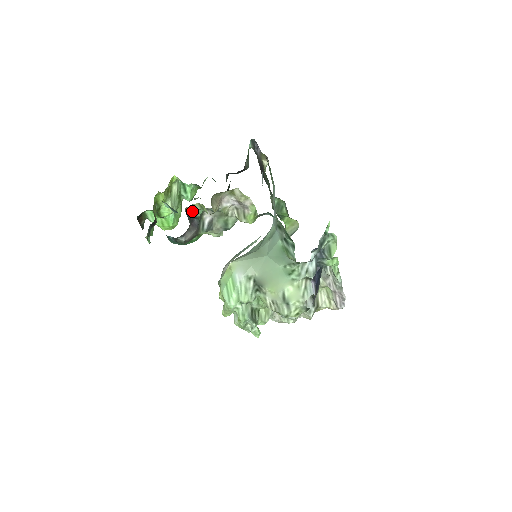
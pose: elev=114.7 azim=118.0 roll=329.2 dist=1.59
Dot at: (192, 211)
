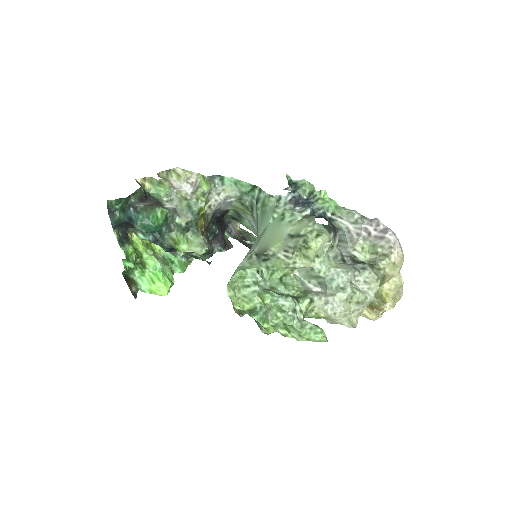
Dot at: (147, 193)
